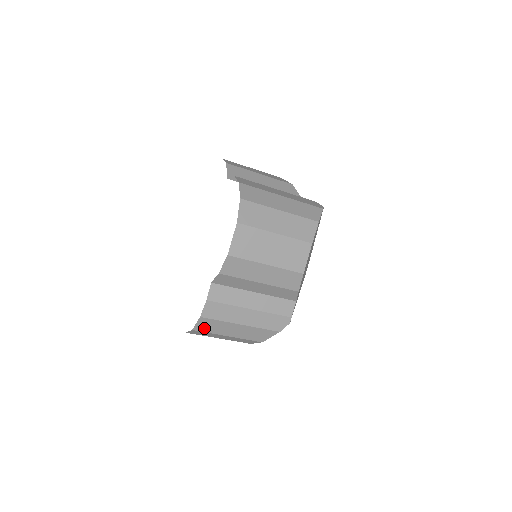
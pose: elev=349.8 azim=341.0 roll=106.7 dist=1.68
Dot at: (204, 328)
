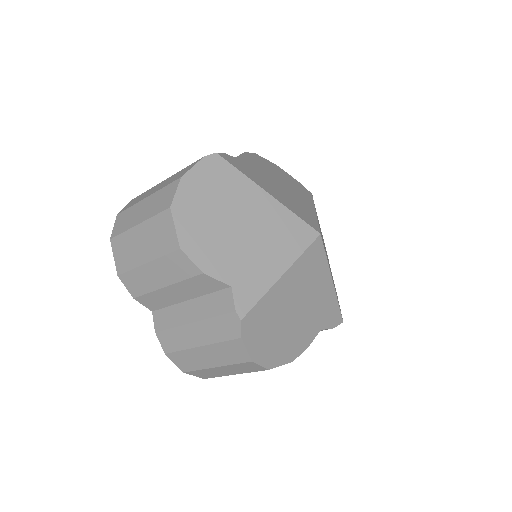
Dot at: (187, 366)
